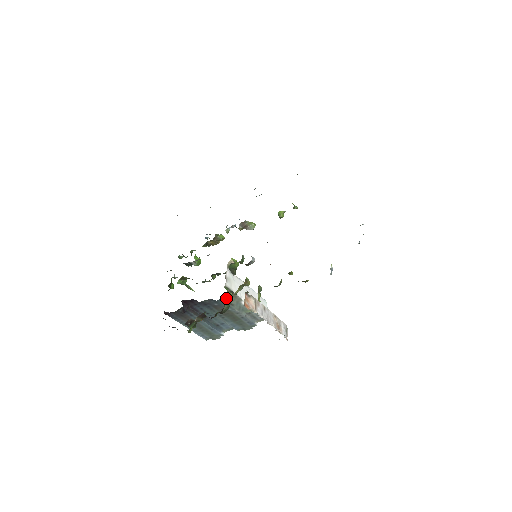
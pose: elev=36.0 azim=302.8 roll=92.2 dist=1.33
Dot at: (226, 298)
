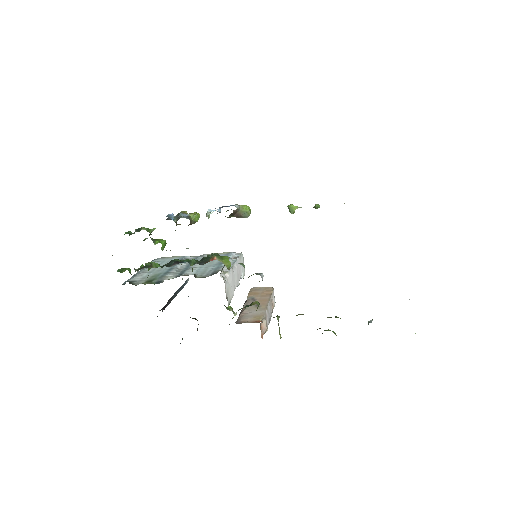
Dot at: occluded
